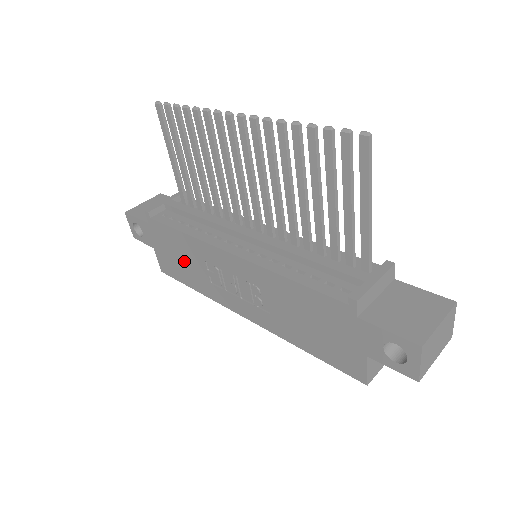
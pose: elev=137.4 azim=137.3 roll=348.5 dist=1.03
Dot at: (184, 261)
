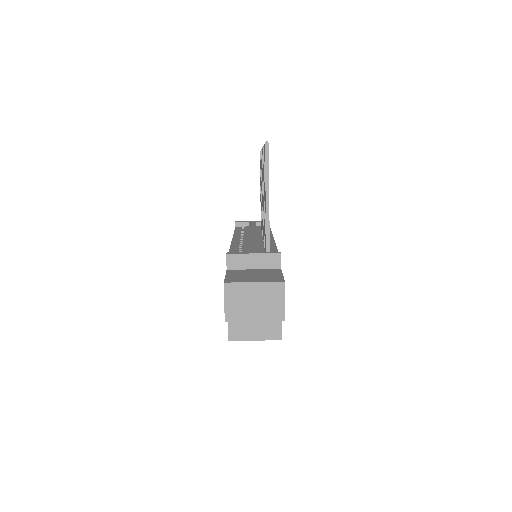
Dot at: occluded
